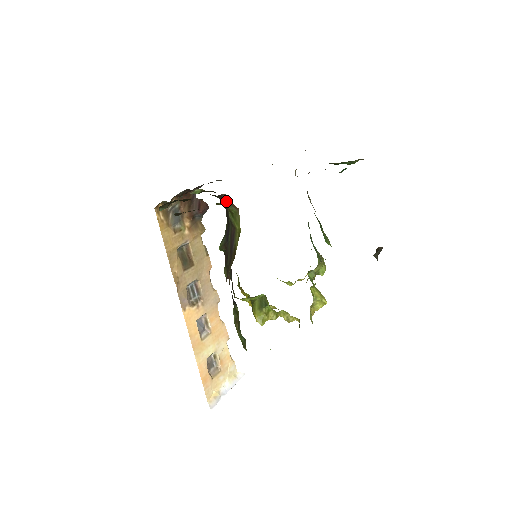
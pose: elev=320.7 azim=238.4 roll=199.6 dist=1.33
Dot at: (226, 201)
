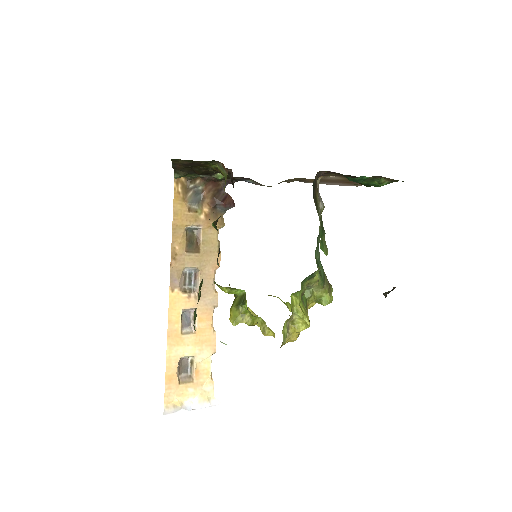
Dot at: occluded
